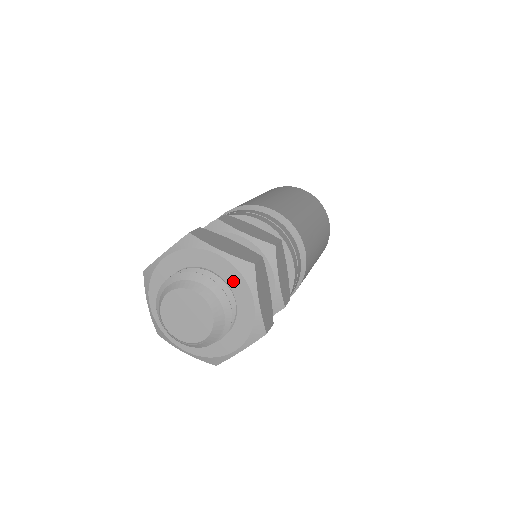
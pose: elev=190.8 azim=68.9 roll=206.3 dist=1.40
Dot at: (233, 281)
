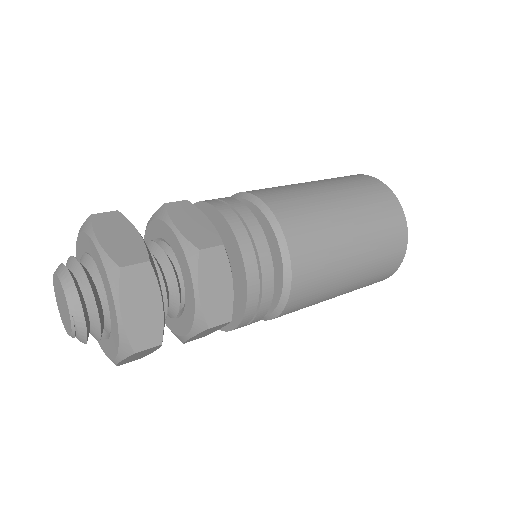
Dot at: (86, 245)
